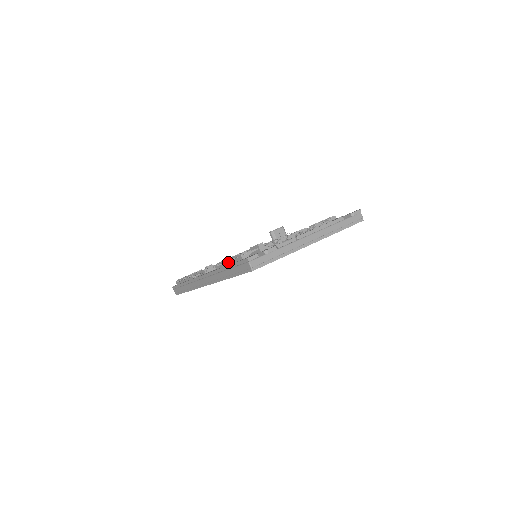
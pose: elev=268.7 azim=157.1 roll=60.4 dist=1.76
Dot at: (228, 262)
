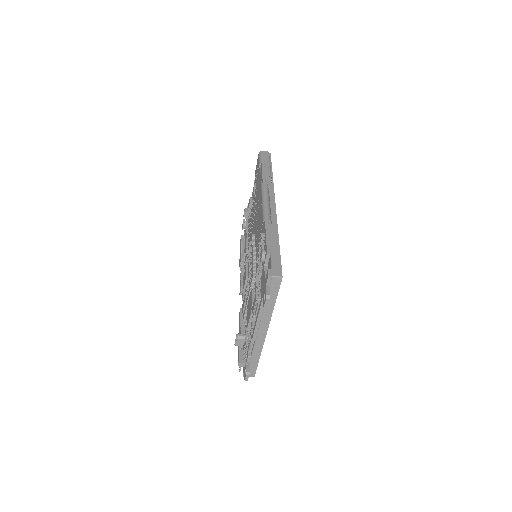
Dot at: occluded
